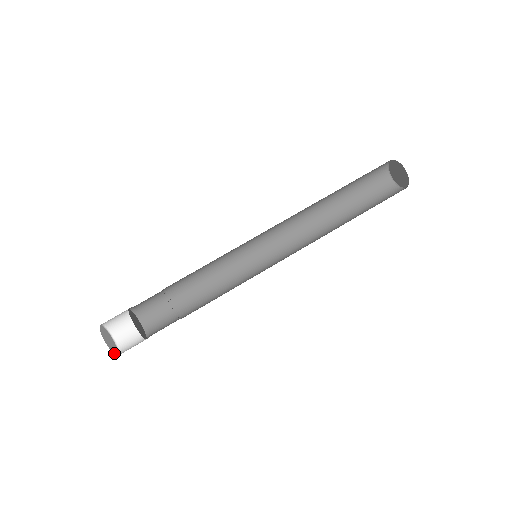
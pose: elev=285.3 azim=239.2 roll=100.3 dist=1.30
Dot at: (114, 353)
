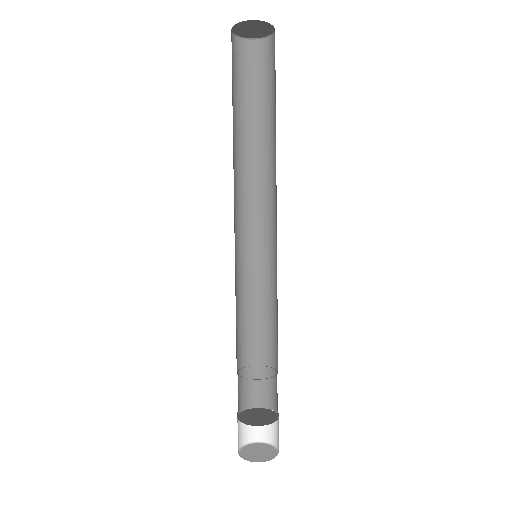
Dot at: (267, 460)
